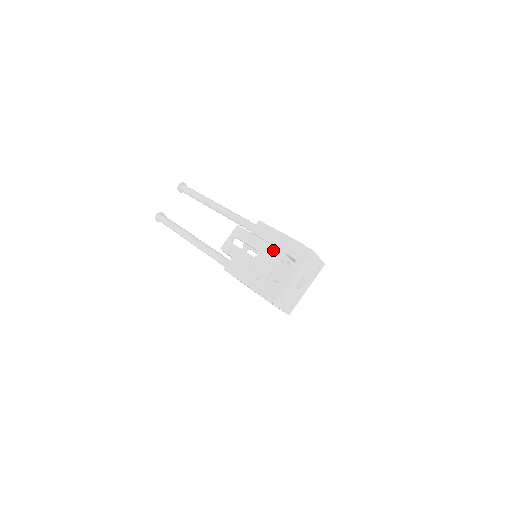
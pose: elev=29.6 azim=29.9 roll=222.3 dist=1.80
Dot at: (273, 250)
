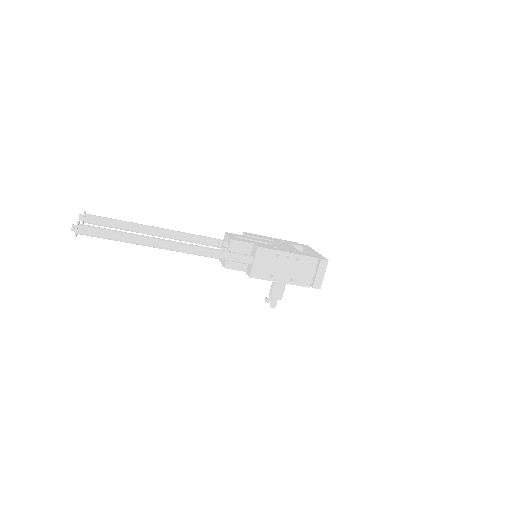
Dot at: (282, 242)
